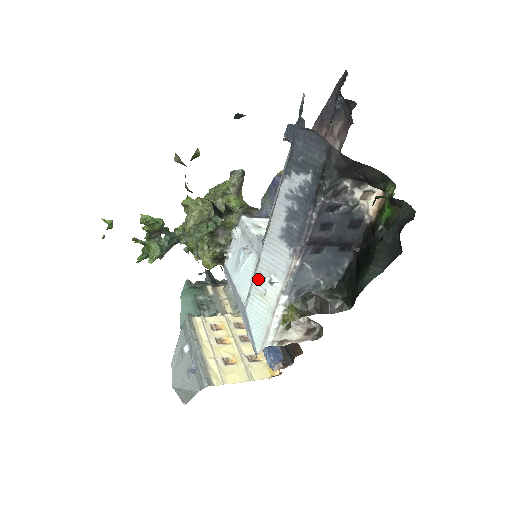
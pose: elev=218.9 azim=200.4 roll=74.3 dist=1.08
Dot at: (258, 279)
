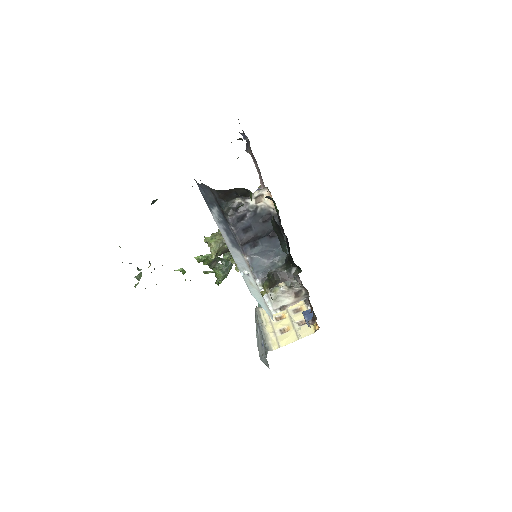
Dot at: (243, 275)
